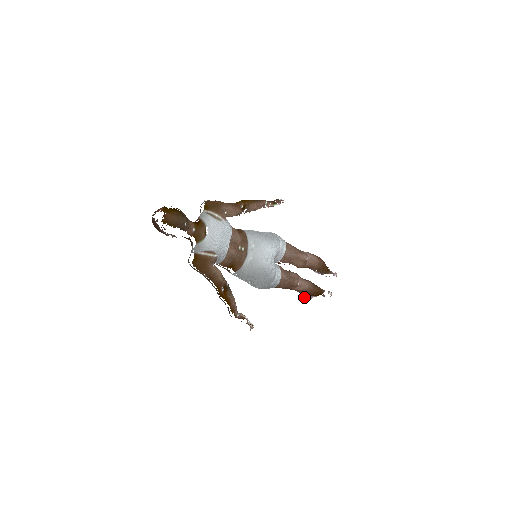
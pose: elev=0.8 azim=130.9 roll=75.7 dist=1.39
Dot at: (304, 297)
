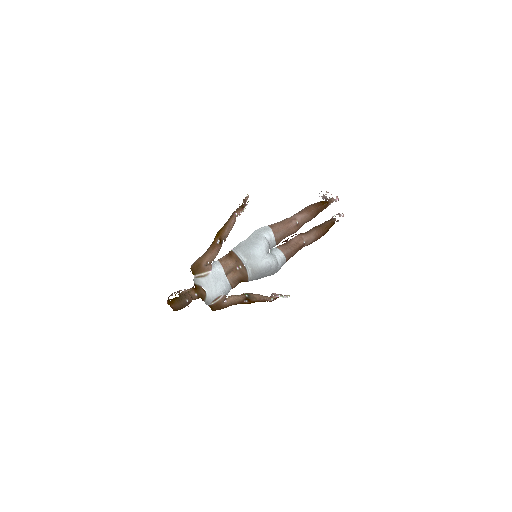
Dot at: occluded
